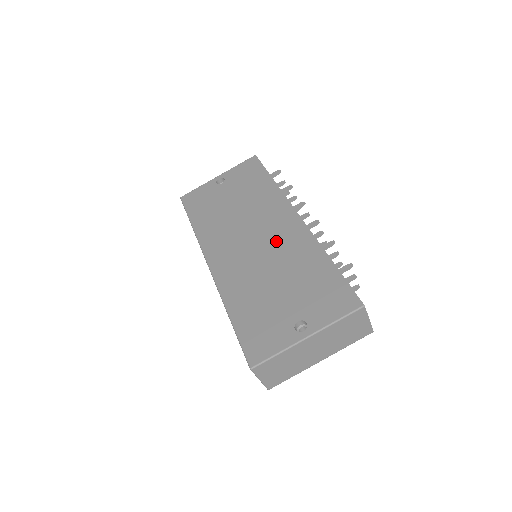
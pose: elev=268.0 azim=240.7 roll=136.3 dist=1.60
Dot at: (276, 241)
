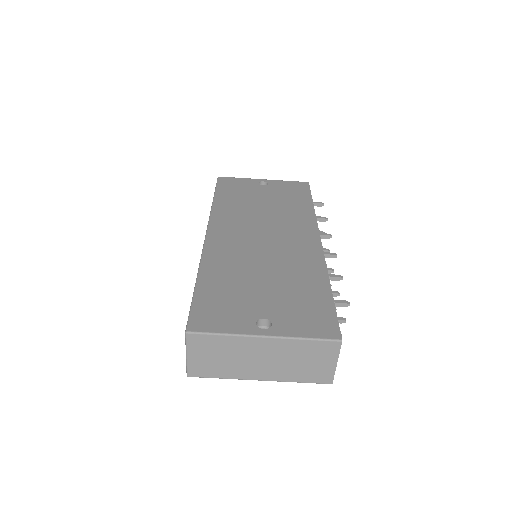
Dot at: (285, 247)
